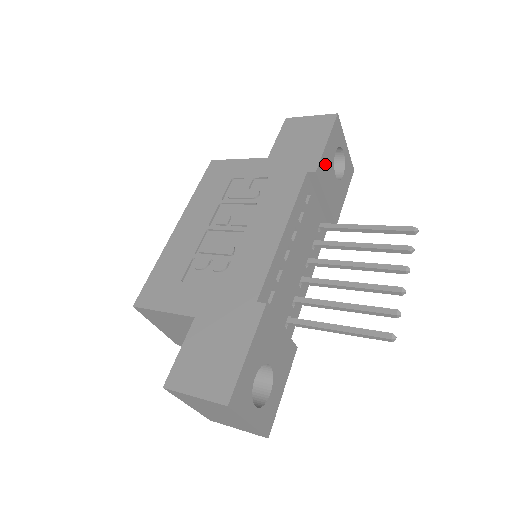
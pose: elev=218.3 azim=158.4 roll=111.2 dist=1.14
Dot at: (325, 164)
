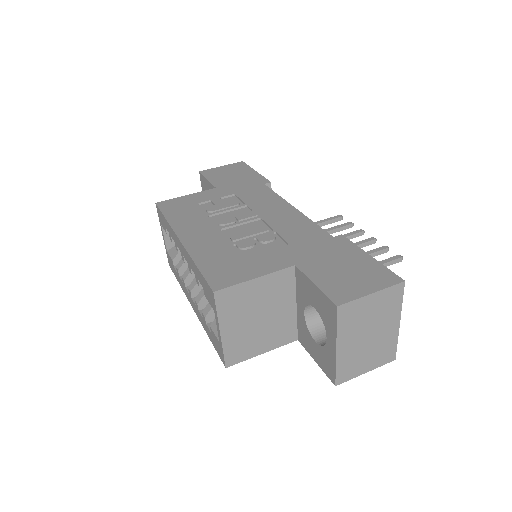
Dot at: occluded
